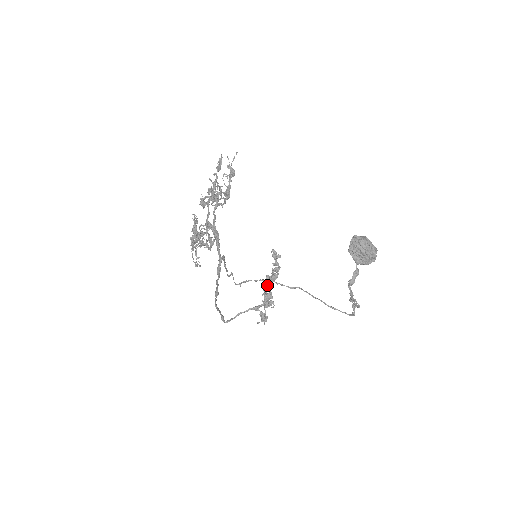
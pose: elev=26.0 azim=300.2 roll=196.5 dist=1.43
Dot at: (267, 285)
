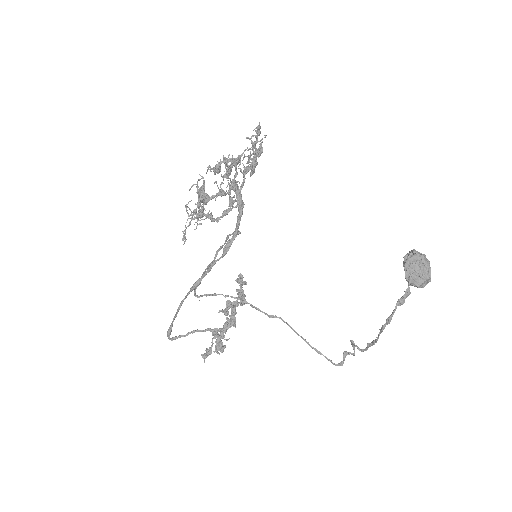
Dot at: (235, 307)
